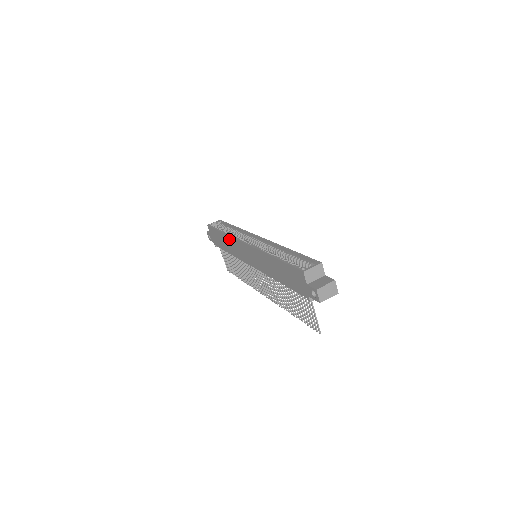
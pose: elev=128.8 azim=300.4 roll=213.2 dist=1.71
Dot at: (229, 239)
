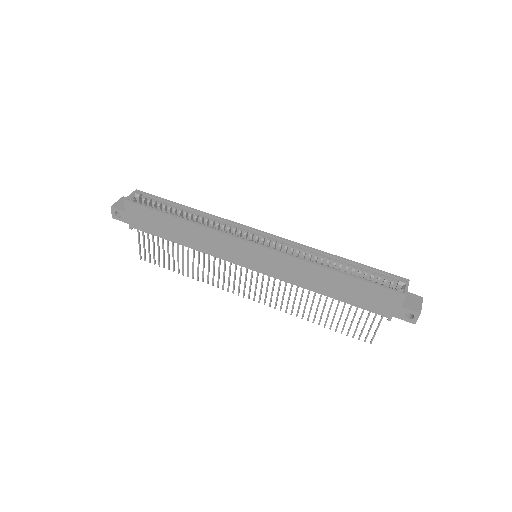
Dot at: (201, 231)
